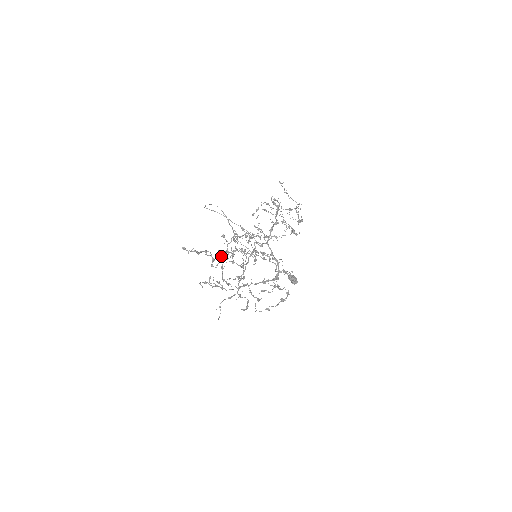
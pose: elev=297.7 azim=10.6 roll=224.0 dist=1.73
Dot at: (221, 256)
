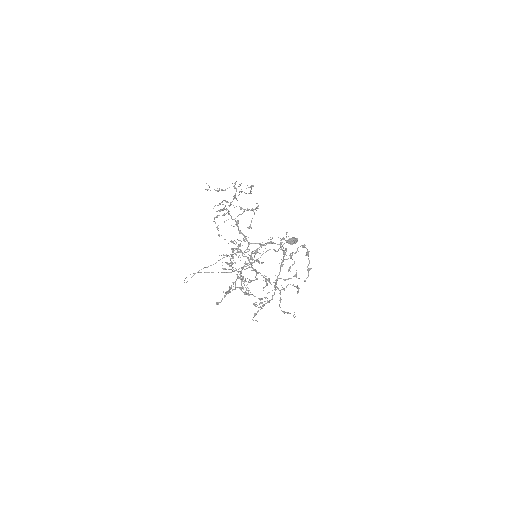
Dot at: occluded
